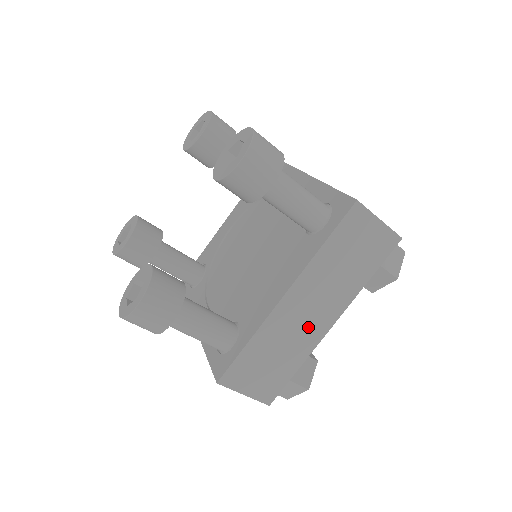
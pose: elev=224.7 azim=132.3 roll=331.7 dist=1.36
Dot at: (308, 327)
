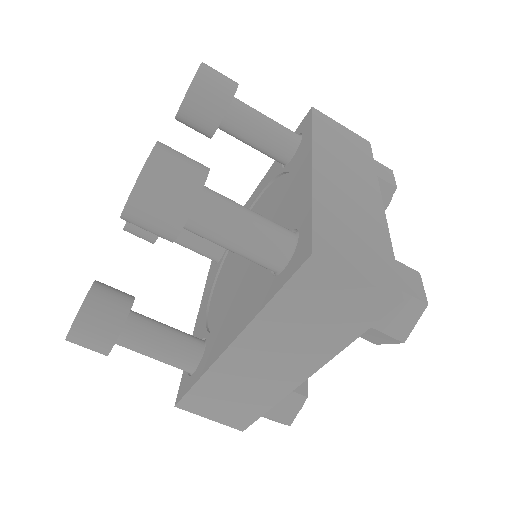
Dot at: (272, 376)
